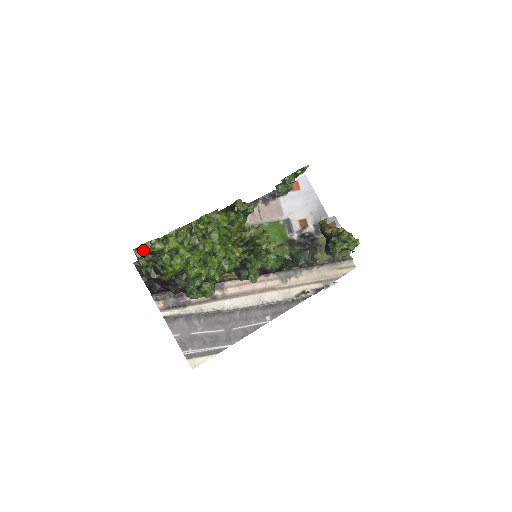
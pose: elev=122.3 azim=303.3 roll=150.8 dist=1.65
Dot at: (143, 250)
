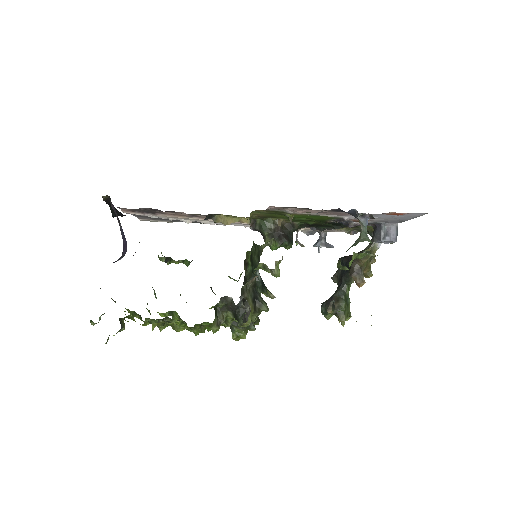
Dot at: occluded
